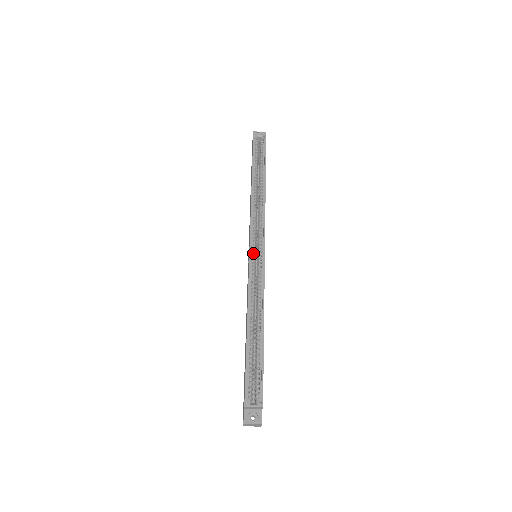
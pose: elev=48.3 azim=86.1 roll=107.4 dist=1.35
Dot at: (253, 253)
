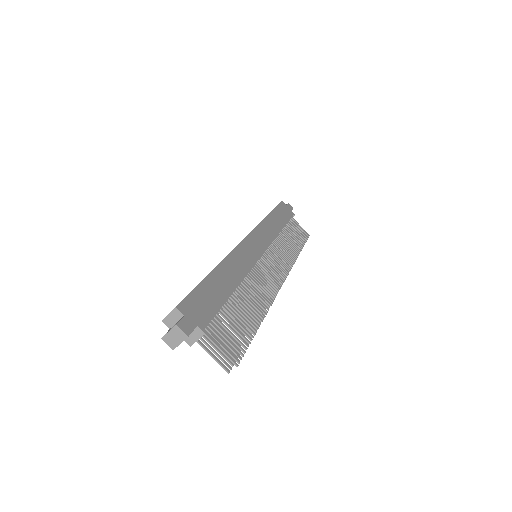
Dot at: occluded
